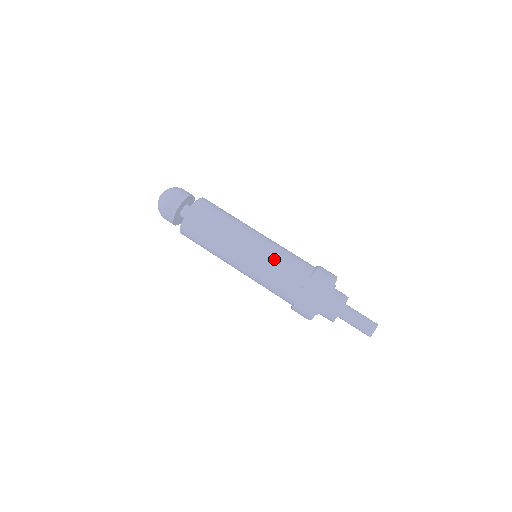
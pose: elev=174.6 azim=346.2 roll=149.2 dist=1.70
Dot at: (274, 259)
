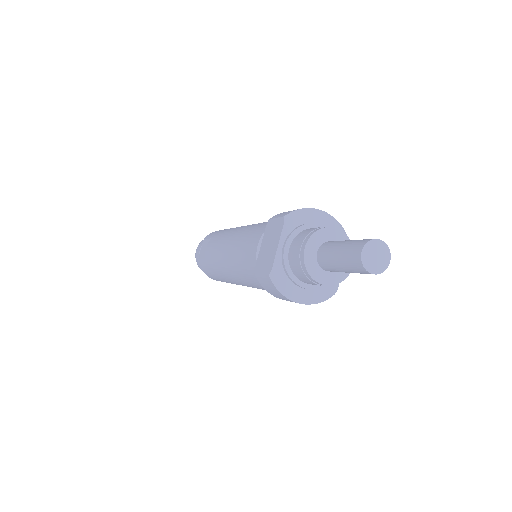
Dot at: (245, 231)
